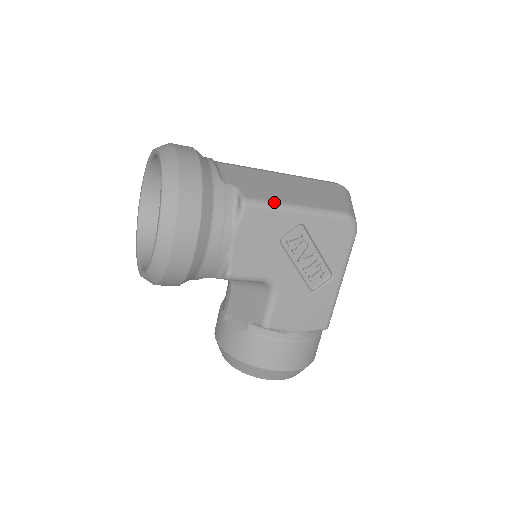
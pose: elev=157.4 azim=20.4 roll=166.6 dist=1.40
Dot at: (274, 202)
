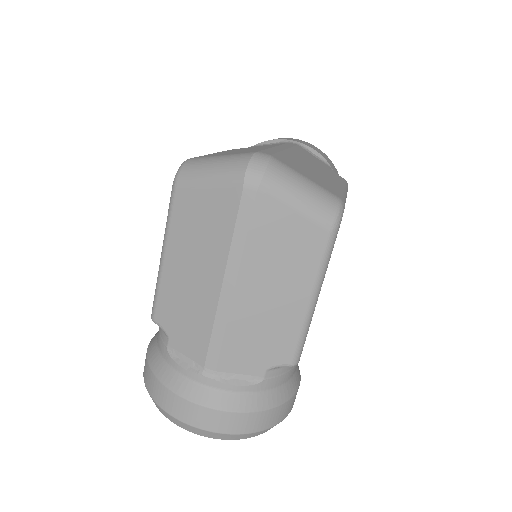
Dot at: (302, 333)
